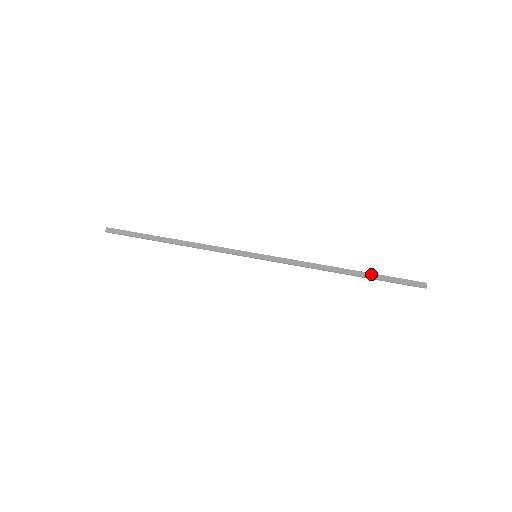
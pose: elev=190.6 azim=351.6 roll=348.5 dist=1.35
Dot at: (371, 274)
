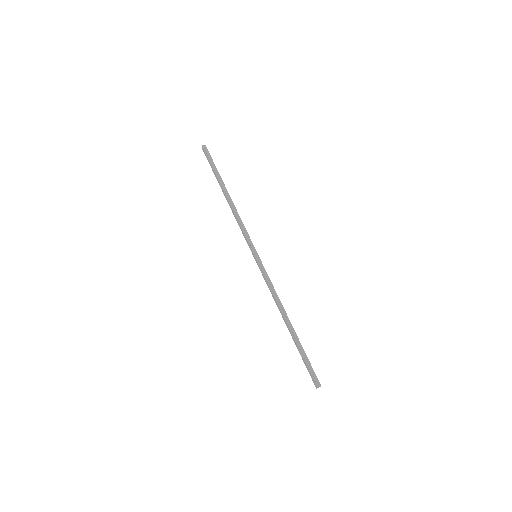
Dot at: occluded
